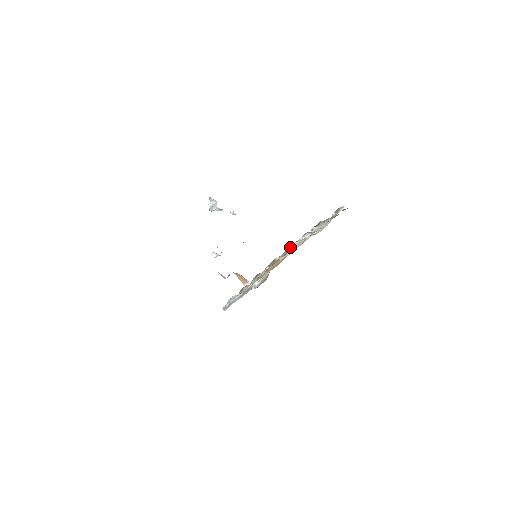
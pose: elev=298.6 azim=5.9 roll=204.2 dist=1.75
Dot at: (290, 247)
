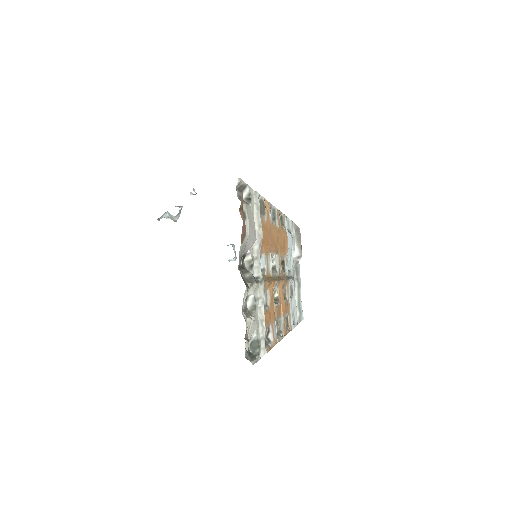
Dot at: (251, 339)
